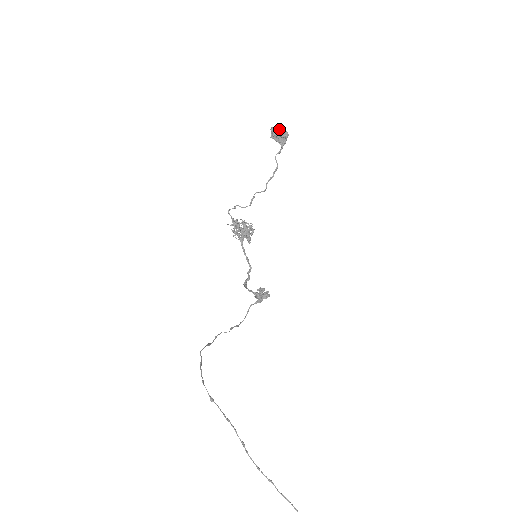
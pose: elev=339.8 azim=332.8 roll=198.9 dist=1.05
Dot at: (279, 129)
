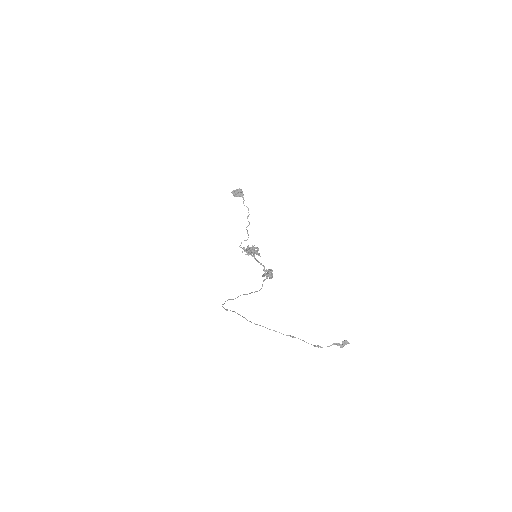
Dot at: (235, 190)
